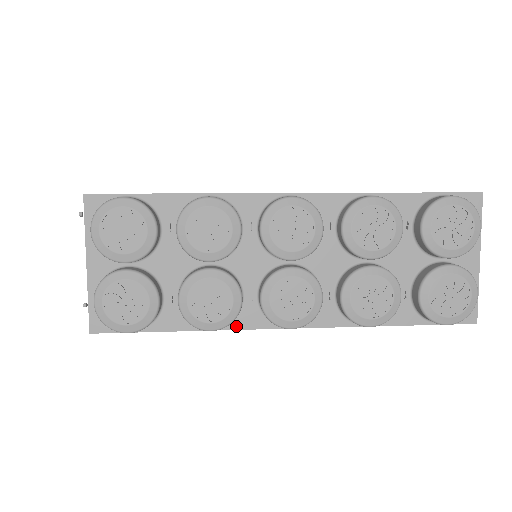
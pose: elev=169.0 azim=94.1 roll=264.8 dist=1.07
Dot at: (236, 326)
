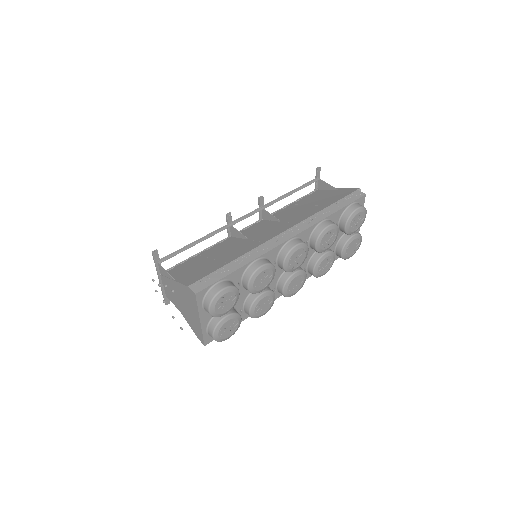
Dot at: occluded
